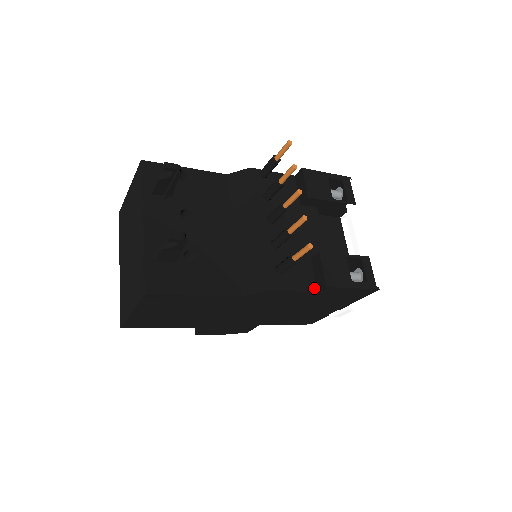
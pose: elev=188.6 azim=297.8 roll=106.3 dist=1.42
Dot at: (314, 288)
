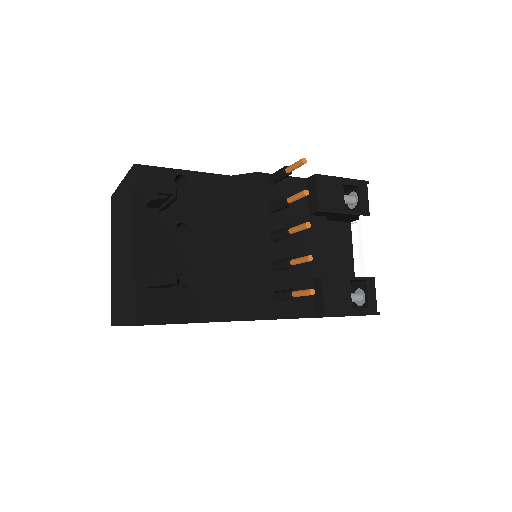
Dot at: (312, 313)
